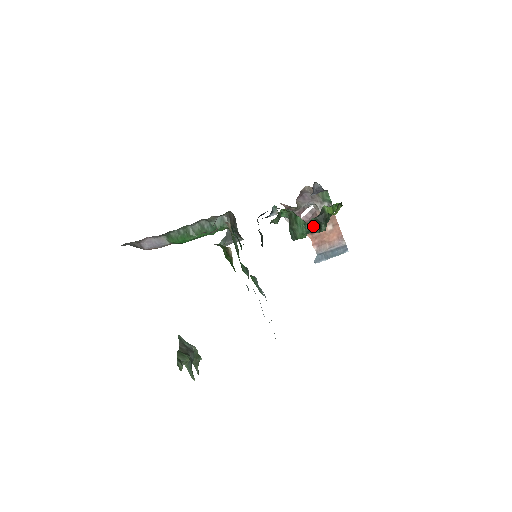
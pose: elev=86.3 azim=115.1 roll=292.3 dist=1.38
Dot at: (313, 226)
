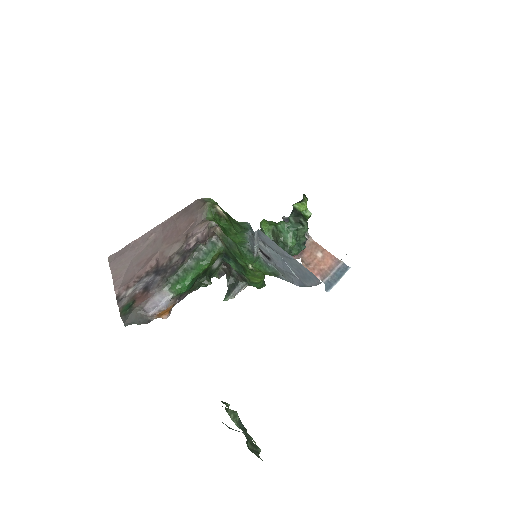
Dot at: (295, 225)
